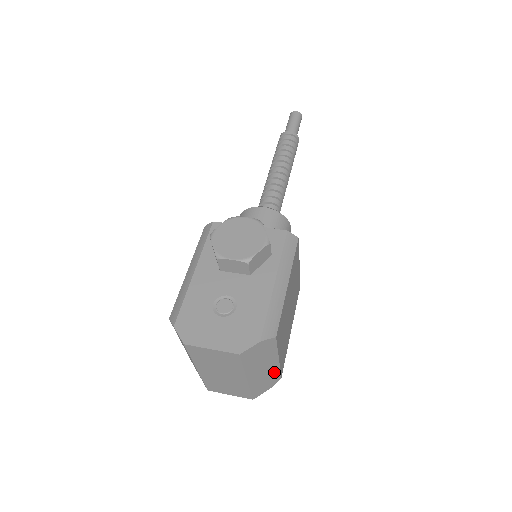
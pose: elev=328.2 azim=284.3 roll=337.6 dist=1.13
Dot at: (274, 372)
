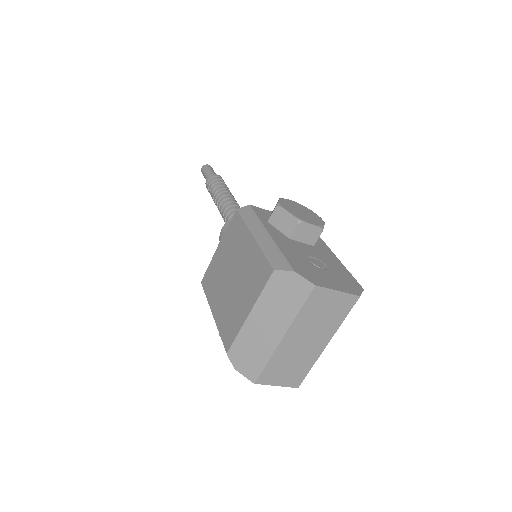
Dot at: occluded
